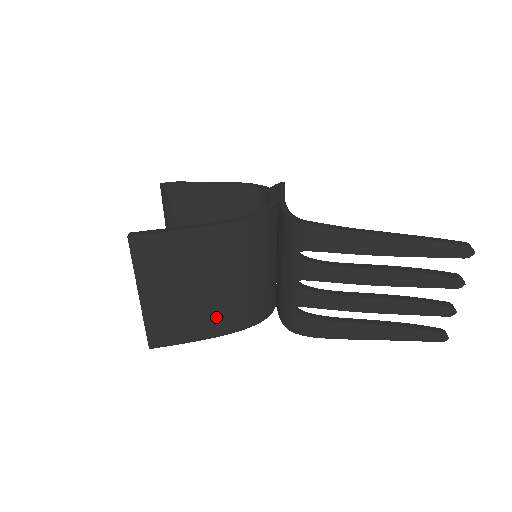
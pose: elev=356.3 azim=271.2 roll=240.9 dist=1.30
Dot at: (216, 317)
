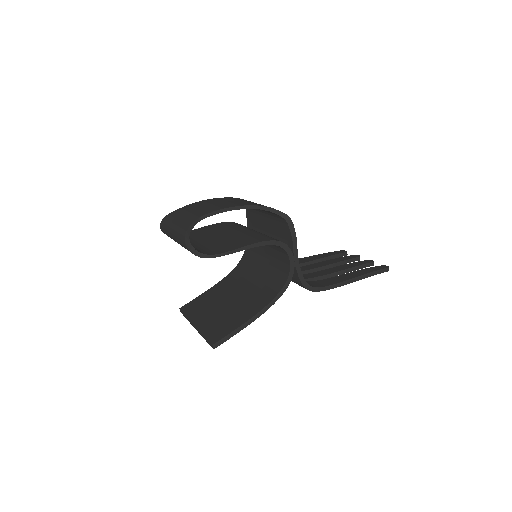
Dot at: occluded
